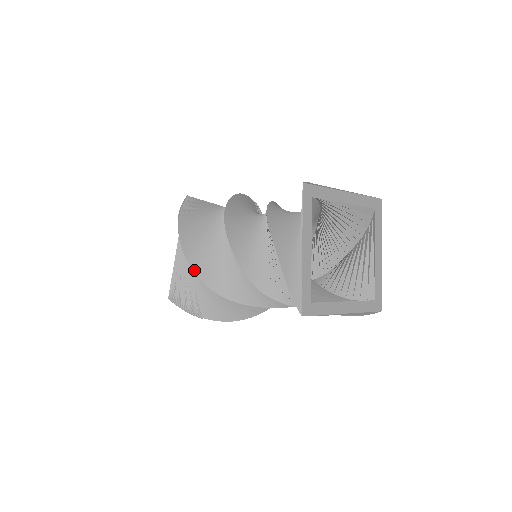
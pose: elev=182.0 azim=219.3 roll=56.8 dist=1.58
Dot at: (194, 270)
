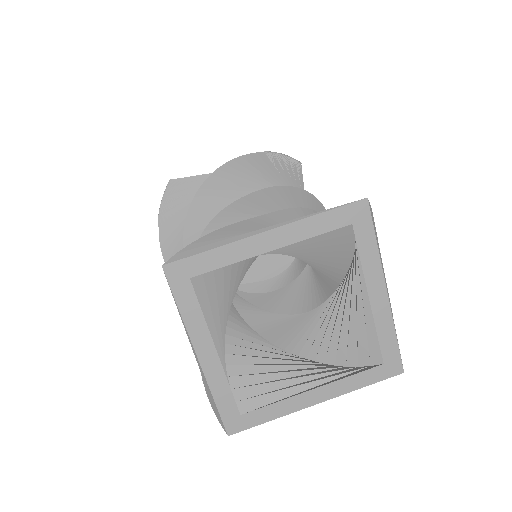
Dot at: occluded
